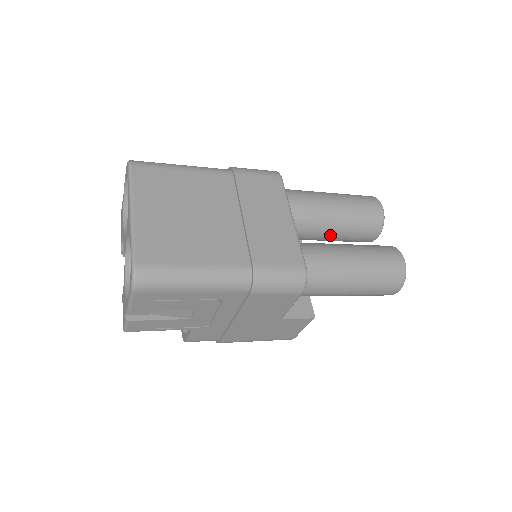
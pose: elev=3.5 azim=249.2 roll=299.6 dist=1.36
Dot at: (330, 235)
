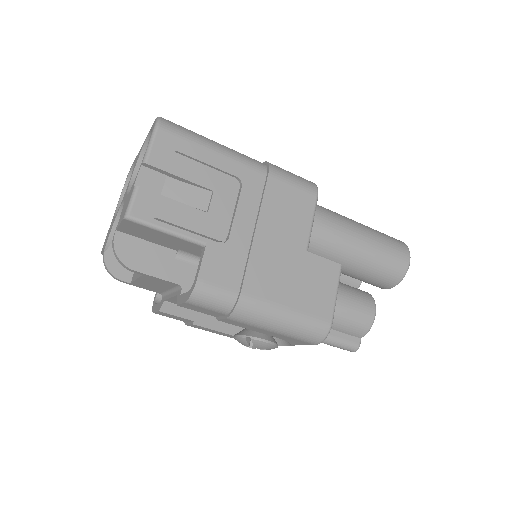
Dot at: occluded
